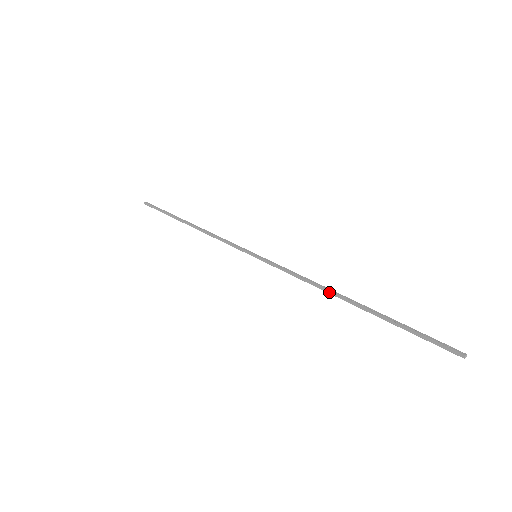
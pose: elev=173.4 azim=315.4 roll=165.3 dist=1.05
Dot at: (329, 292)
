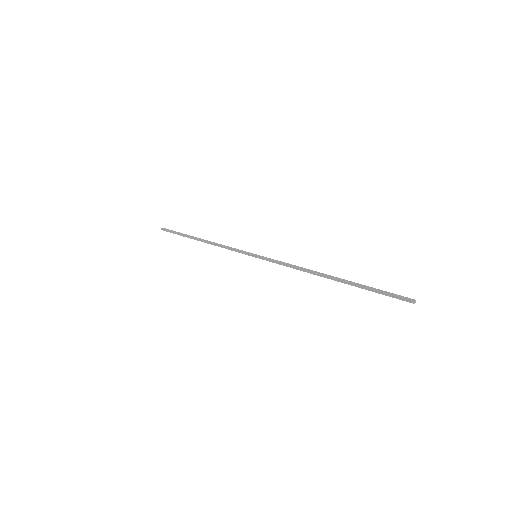
Dot at: (314, 274)
